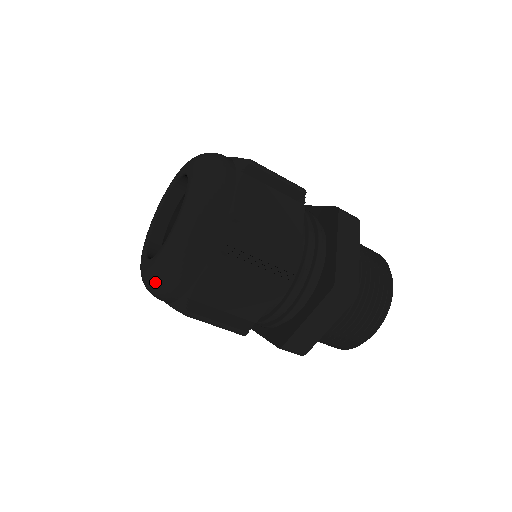
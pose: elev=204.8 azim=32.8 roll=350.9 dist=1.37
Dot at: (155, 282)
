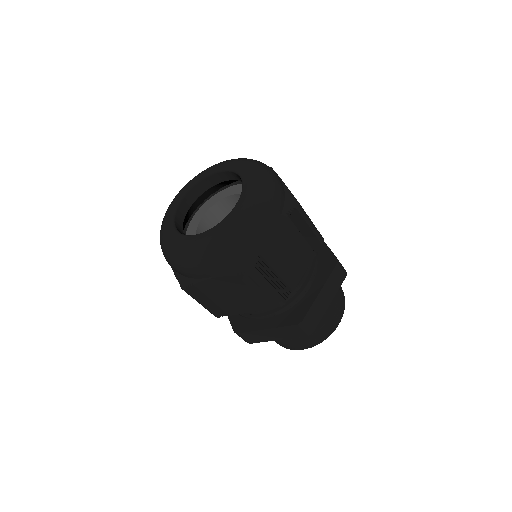
Dot at: (173, 257)
